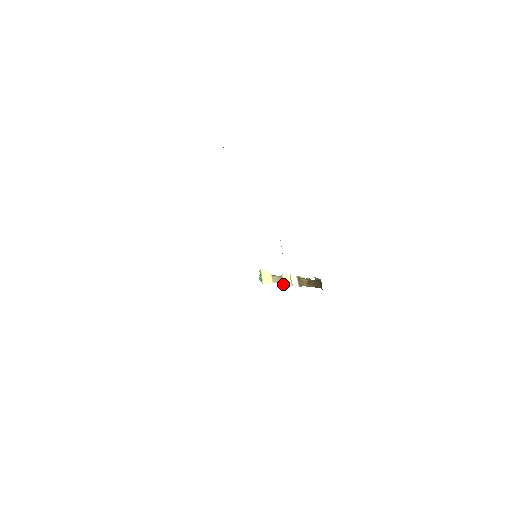
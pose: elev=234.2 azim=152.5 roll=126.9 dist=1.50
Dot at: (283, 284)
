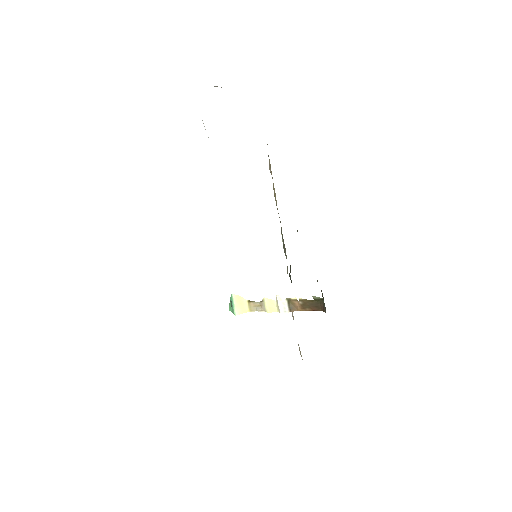
Dot at: occluded
